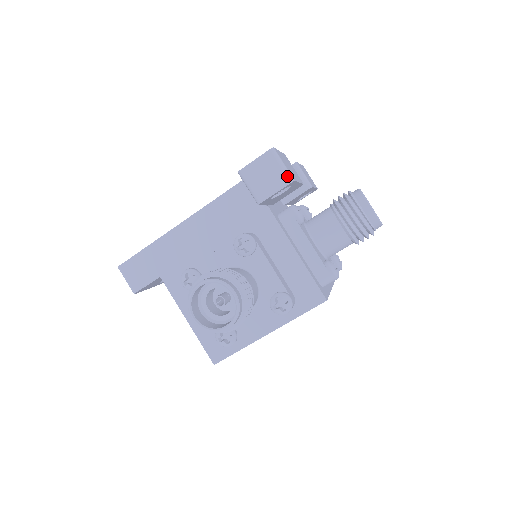
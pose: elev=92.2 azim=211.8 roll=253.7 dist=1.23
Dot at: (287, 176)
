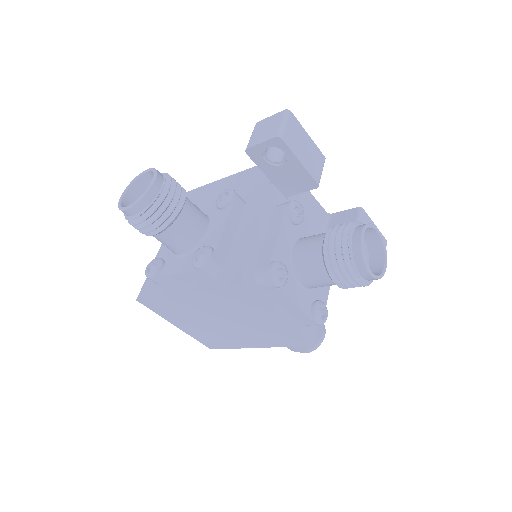
Dot at: (278, 131)
